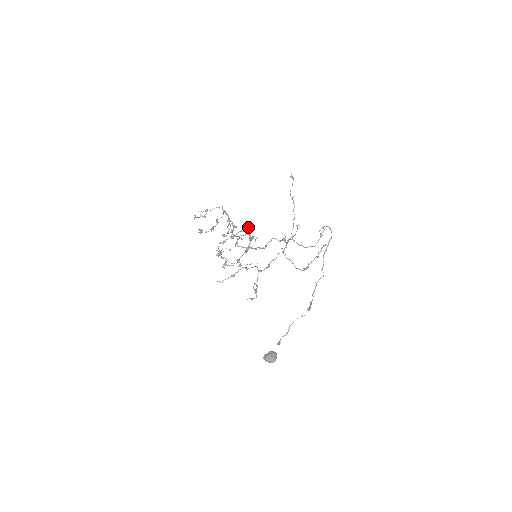
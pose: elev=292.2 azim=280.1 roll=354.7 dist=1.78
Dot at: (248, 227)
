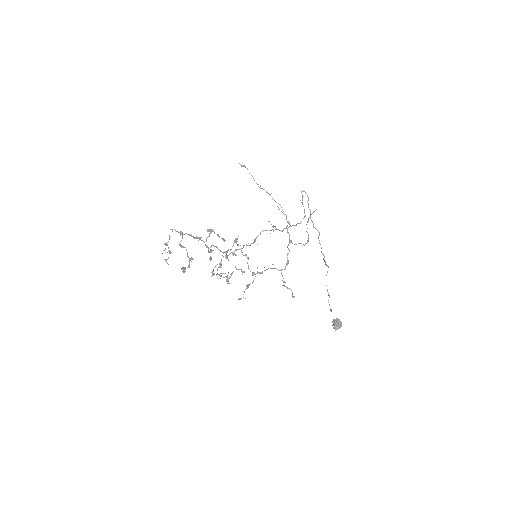
Dot at: (213, 230)
